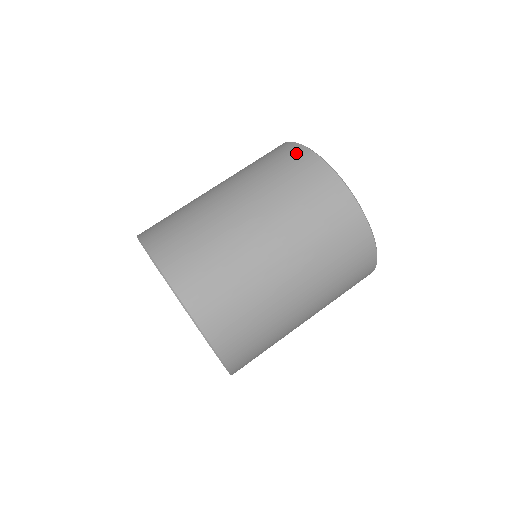
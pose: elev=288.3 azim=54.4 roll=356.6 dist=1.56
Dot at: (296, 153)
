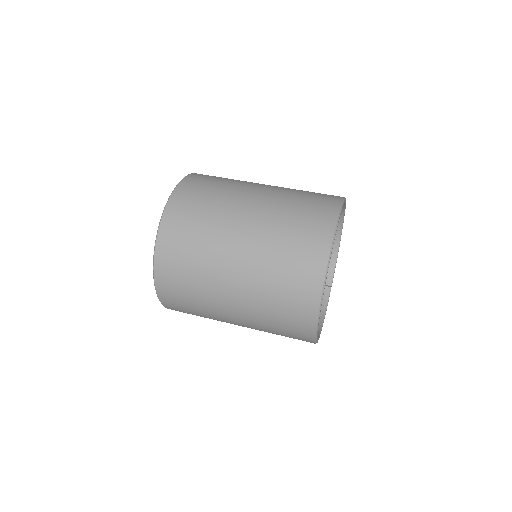
Dot at: occluded
